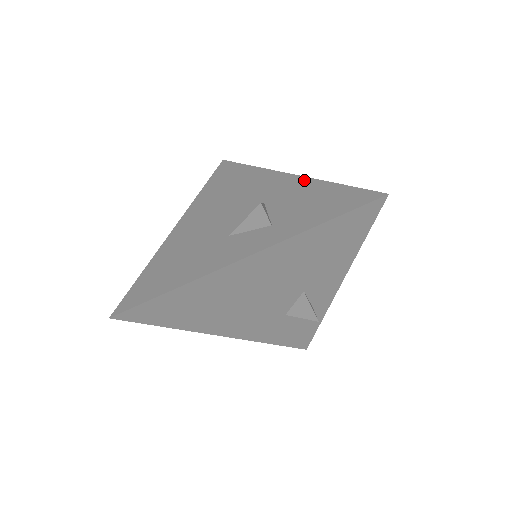
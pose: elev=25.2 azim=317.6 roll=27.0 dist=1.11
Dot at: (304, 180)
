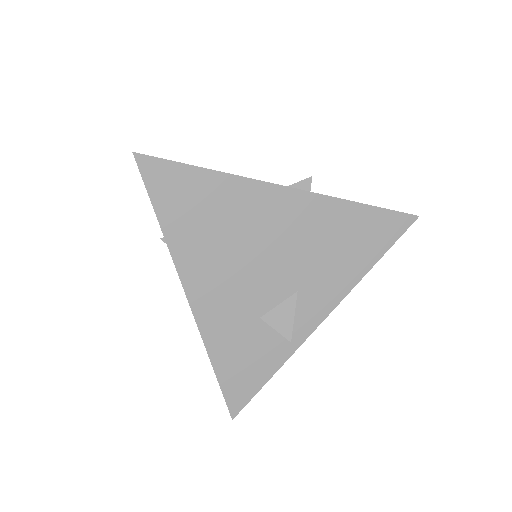
Dot at: occluded
